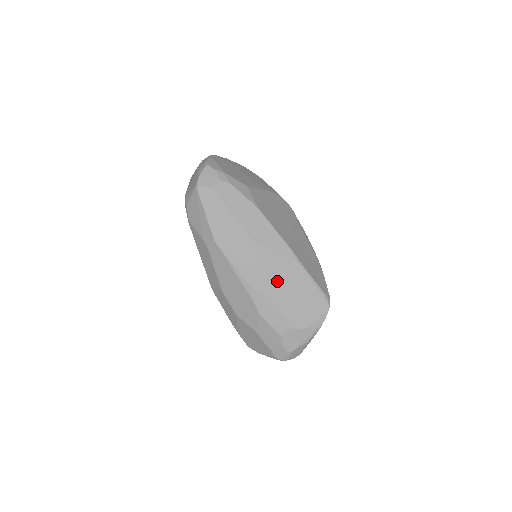
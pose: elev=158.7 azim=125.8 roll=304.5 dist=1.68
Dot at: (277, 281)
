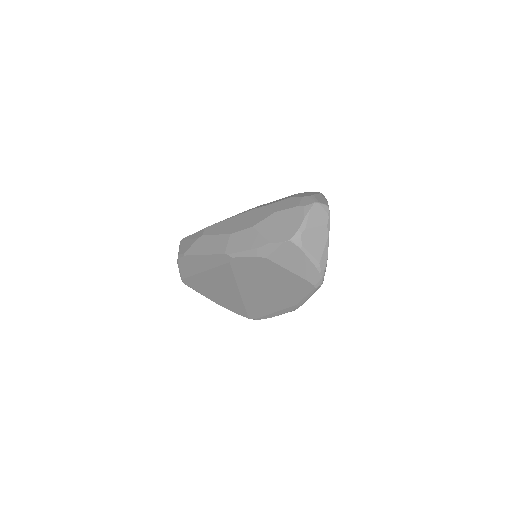
Dot at: occluded
